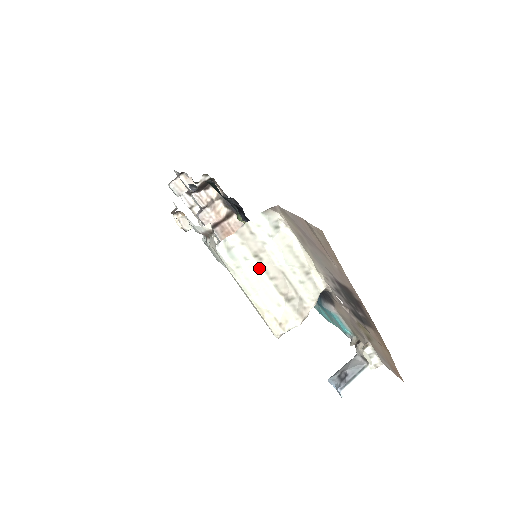
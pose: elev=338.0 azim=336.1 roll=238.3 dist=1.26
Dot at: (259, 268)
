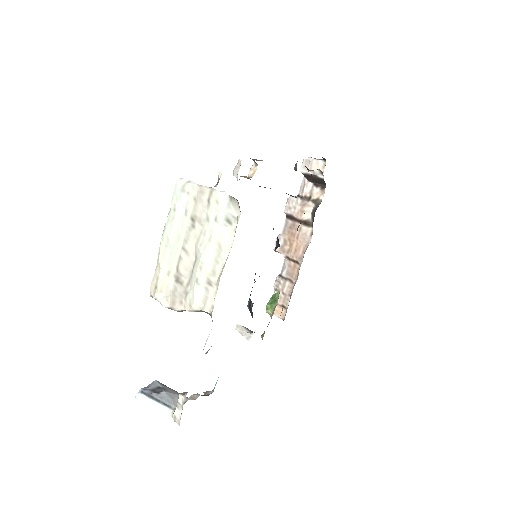
Dot at: (185, 230)
